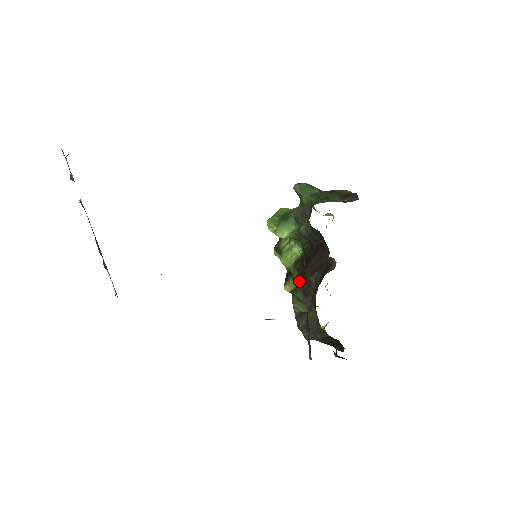
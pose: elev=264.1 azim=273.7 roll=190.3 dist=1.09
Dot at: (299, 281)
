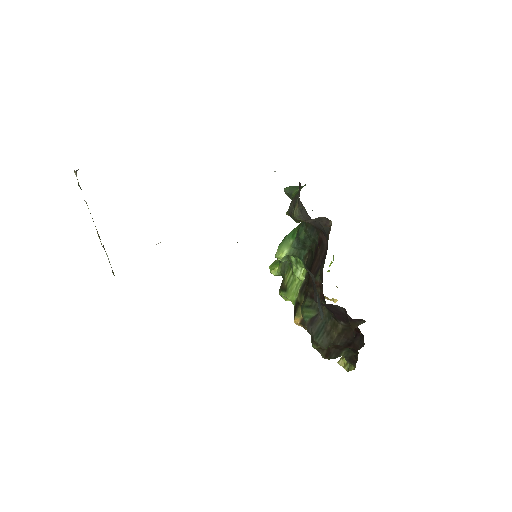
Dot at: (305, 292)
